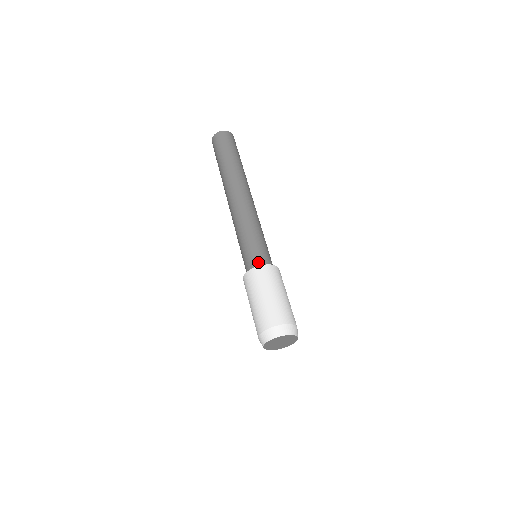
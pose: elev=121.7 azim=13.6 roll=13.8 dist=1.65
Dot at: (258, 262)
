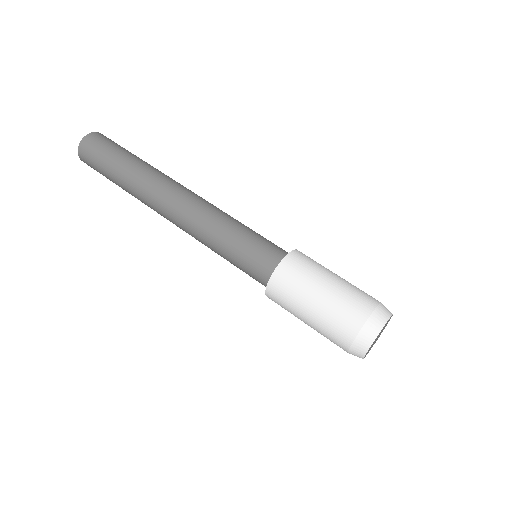
Dot at: (282, 251)
